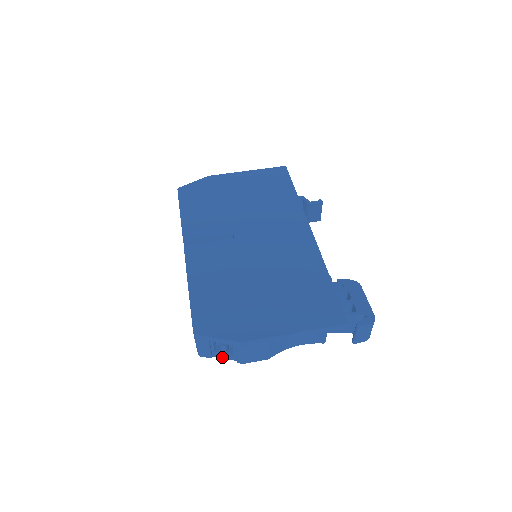
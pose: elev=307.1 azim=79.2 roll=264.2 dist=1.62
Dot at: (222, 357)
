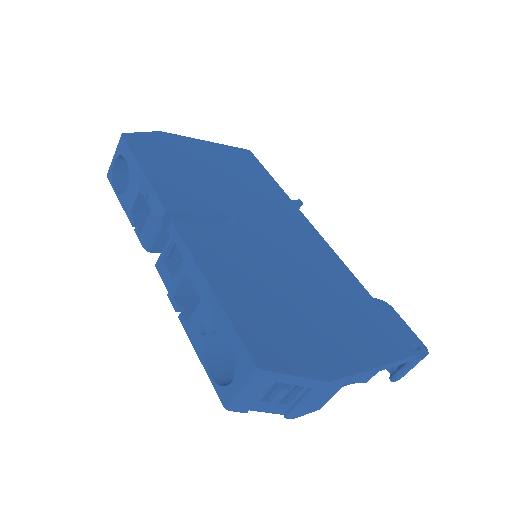
Dot at: (263, 410)
